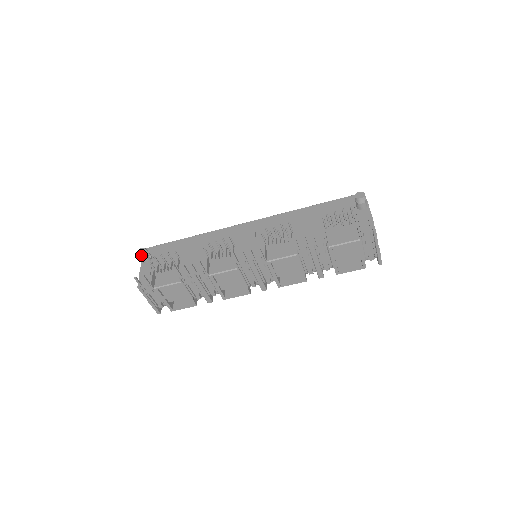
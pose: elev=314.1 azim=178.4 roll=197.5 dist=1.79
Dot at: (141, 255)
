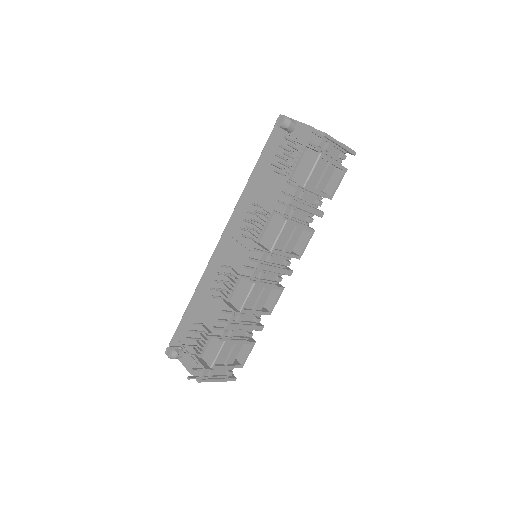
Dot at: (172, 355)
